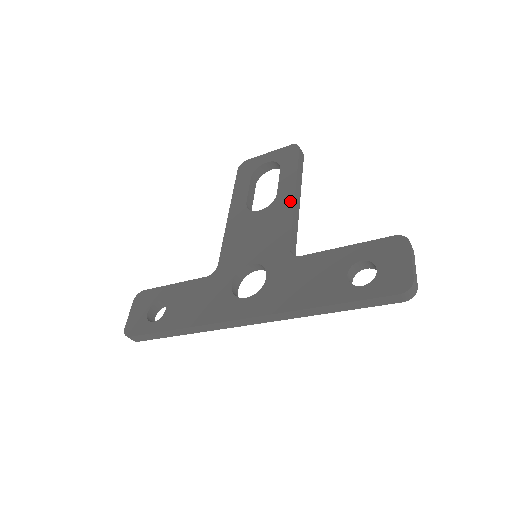
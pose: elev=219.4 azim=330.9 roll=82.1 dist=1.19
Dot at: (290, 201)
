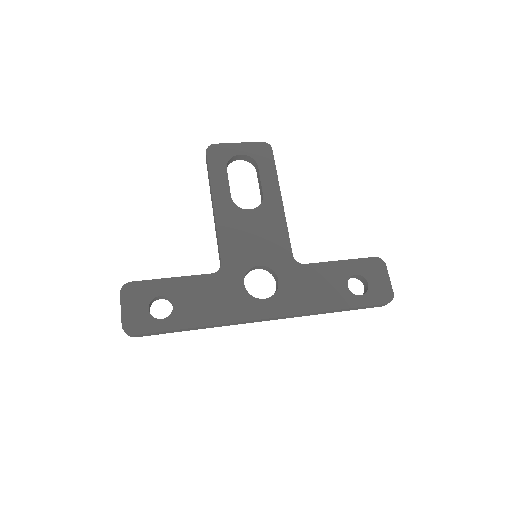
Dot at: (280, 207)
